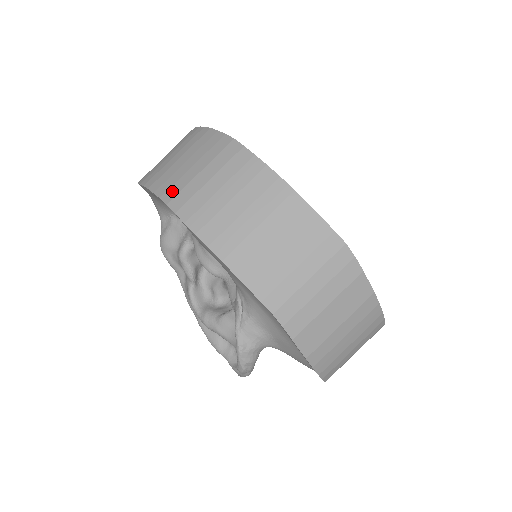
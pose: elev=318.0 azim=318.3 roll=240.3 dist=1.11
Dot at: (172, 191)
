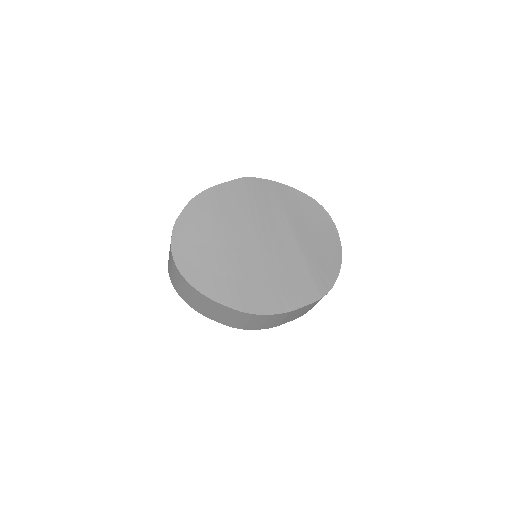
Dot at: (229, 324)
